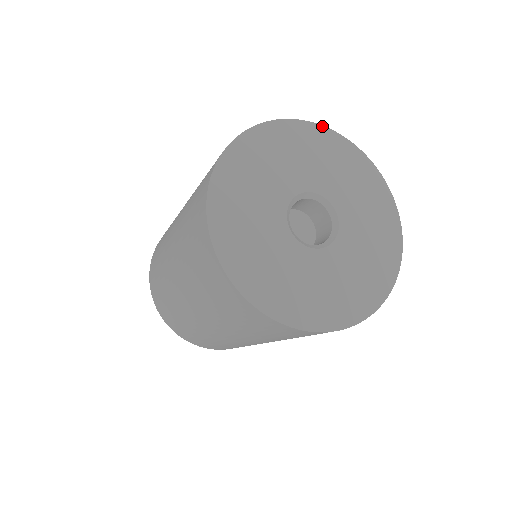
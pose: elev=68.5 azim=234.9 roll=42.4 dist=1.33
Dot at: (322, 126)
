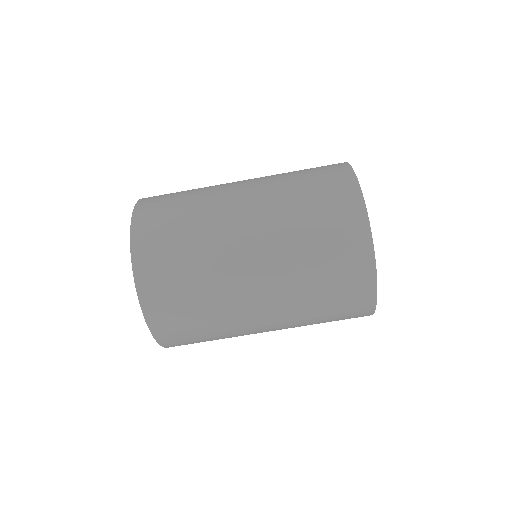
Dot at: occluded
